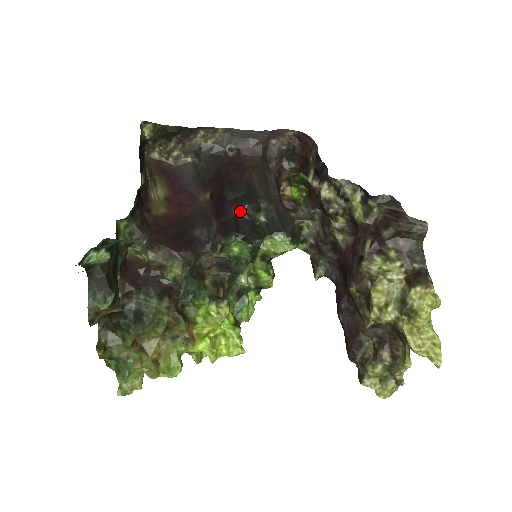
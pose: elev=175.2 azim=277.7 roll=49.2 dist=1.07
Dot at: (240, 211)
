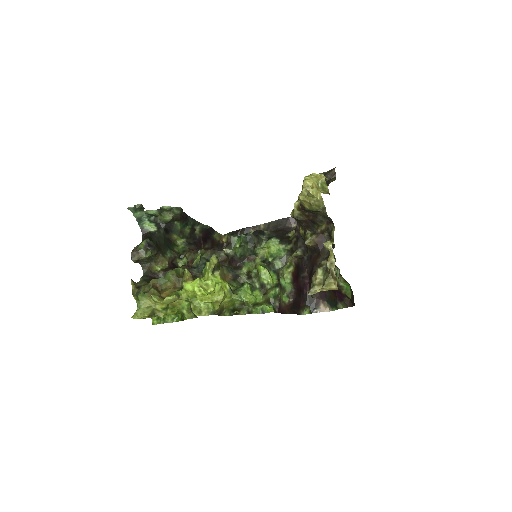
Dot at: occluded
